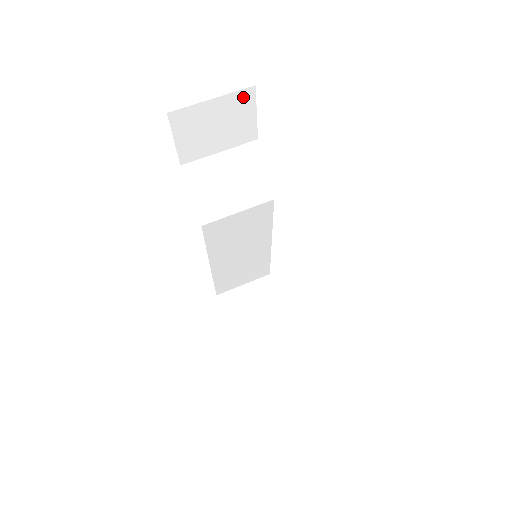
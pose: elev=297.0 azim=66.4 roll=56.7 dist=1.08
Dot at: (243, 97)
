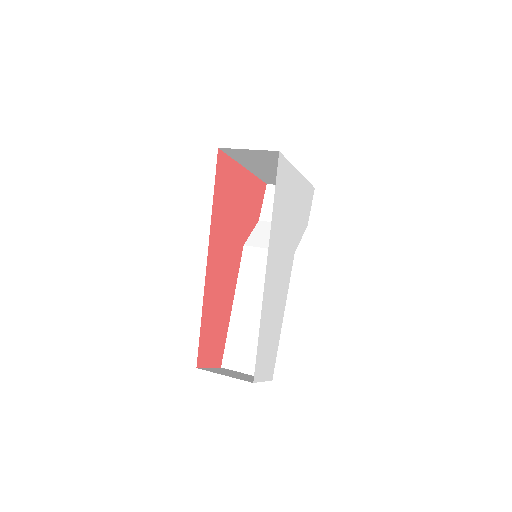
Dot at: occluded
